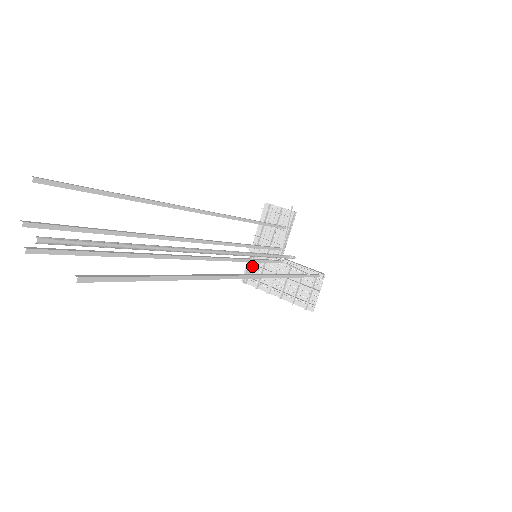
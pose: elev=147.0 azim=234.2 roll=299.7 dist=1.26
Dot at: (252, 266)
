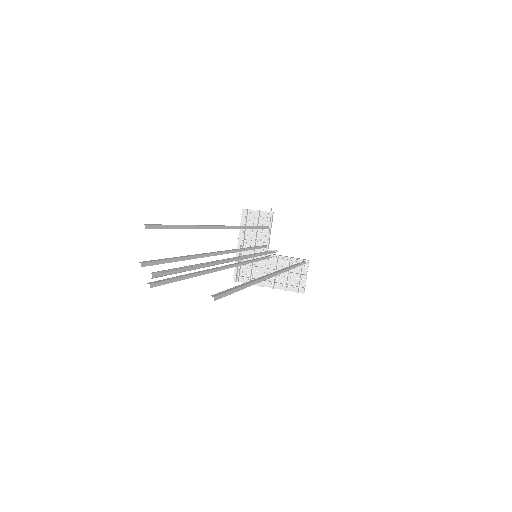
Dot at: (241, 266)
